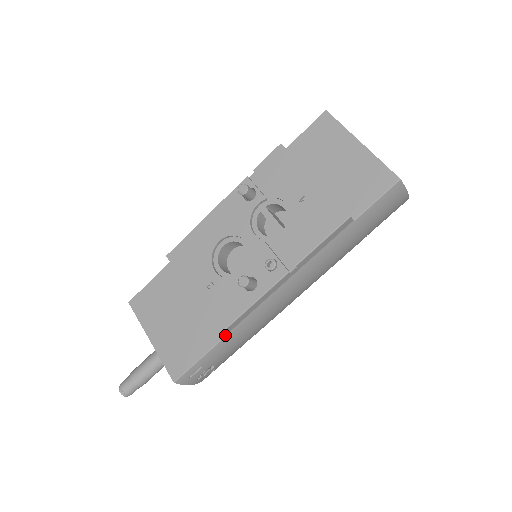
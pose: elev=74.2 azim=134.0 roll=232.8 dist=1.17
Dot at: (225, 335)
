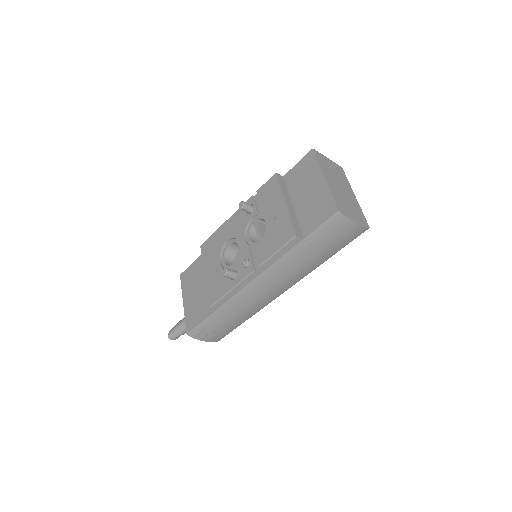
Dot at: (217, 309)
